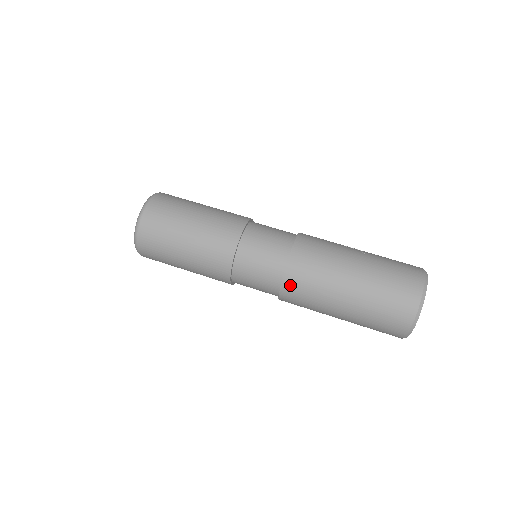
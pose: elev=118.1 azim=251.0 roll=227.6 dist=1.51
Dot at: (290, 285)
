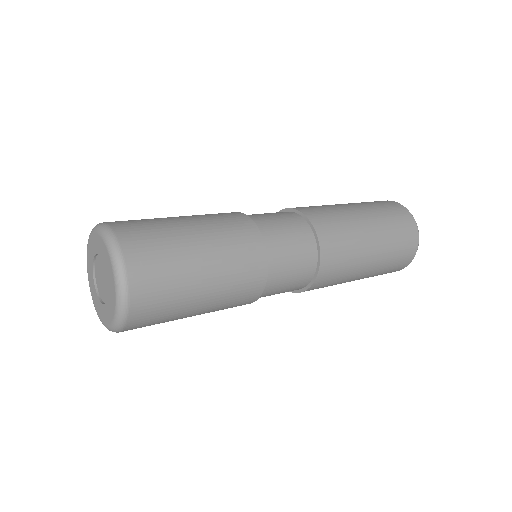
Dot at: (313, 214)
